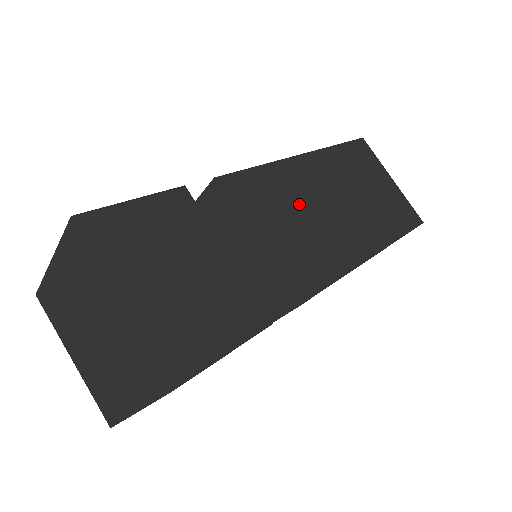
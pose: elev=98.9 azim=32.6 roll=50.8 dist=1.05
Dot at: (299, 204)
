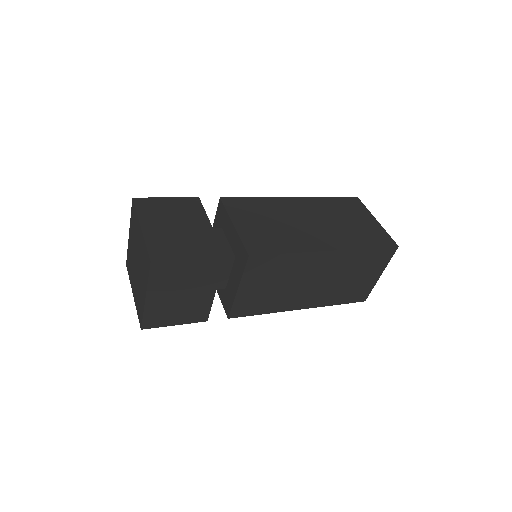
Dot at: (277, 217)
